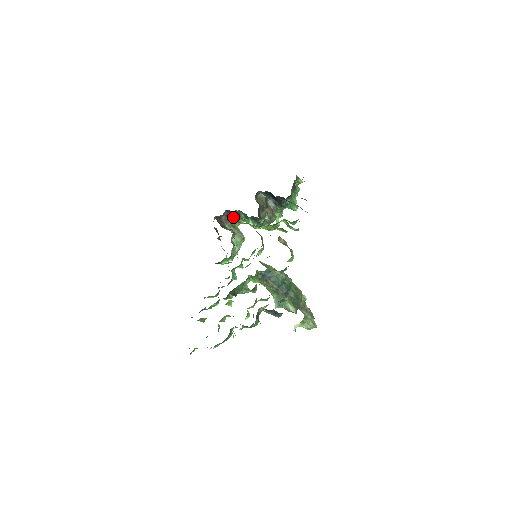
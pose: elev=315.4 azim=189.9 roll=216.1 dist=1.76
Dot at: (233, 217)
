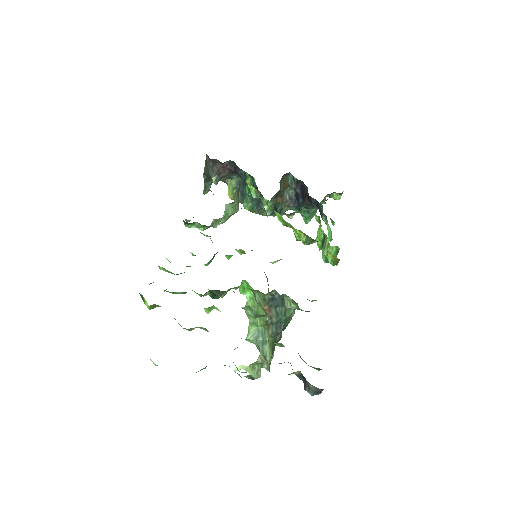
Dot at: occluded
